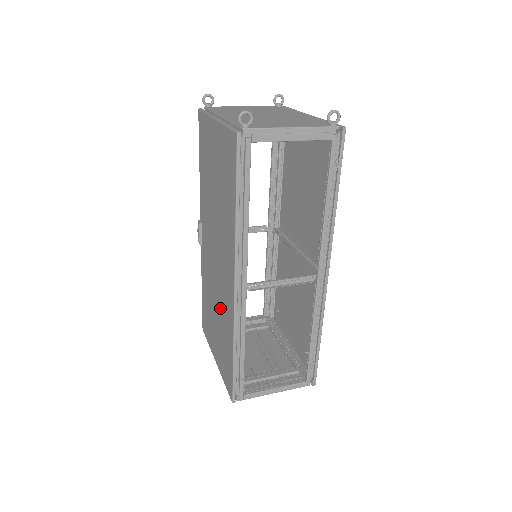
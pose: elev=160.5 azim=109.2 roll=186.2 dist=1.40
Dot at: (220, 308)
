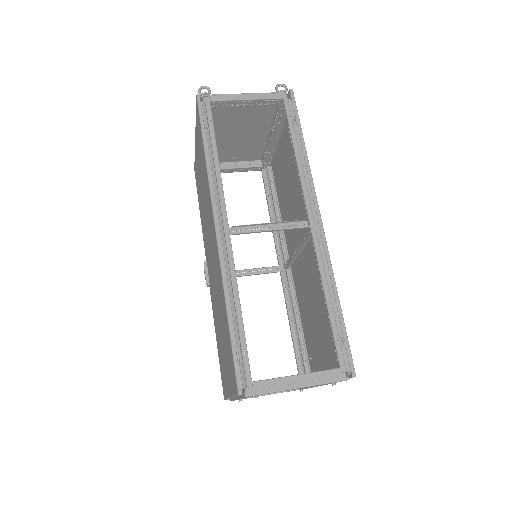
Dot at: (218, 299)
